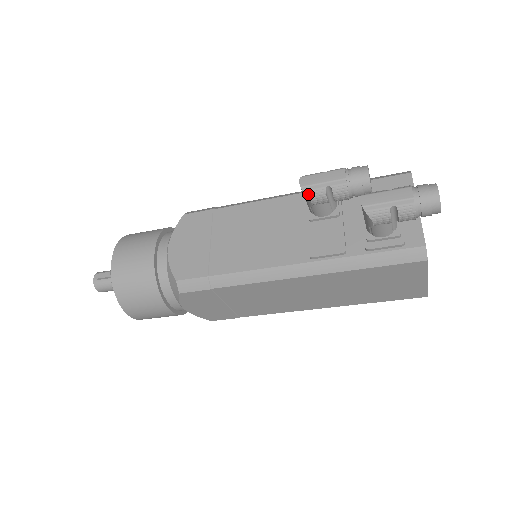
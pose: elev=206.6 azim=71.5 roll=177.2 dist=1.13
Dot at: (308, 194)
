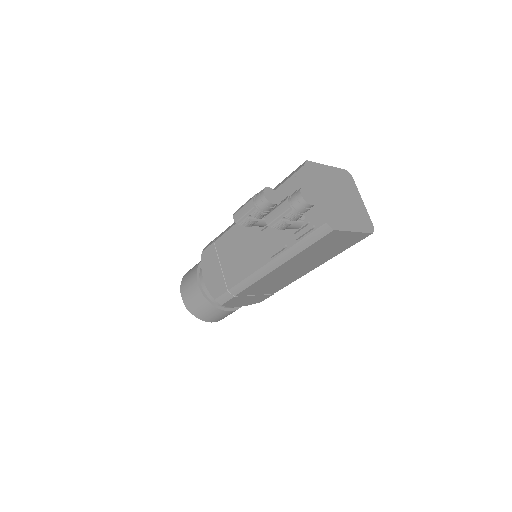
Dot at: (242, 225)
